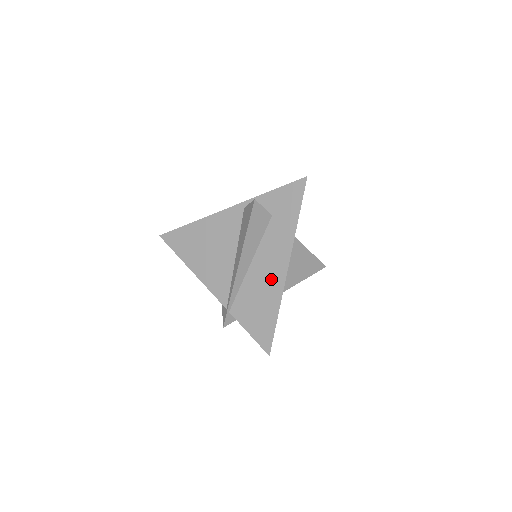
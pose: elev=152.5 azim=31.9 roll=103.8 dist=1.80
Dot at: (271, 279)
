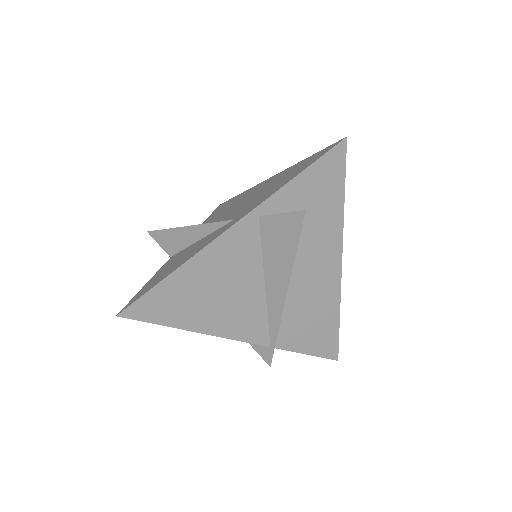
Dot at: (322, 287)
